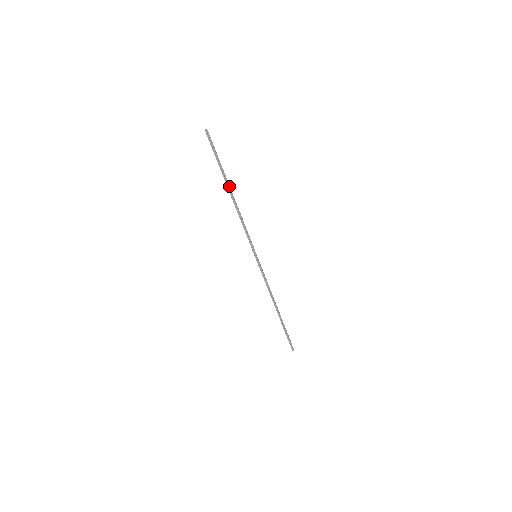
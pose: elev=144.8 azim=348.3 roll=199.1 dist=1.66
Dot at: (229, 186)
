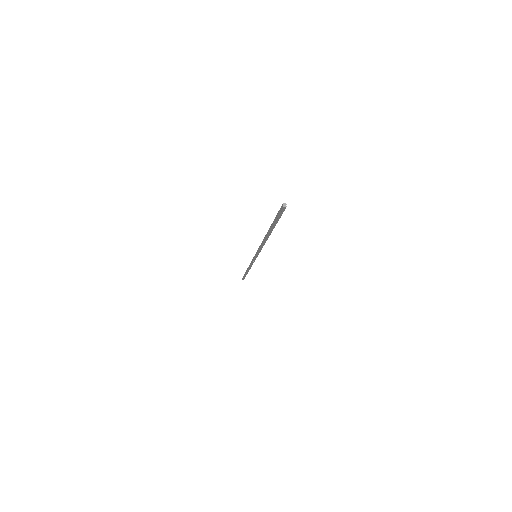
Dot at: (270, 232)
